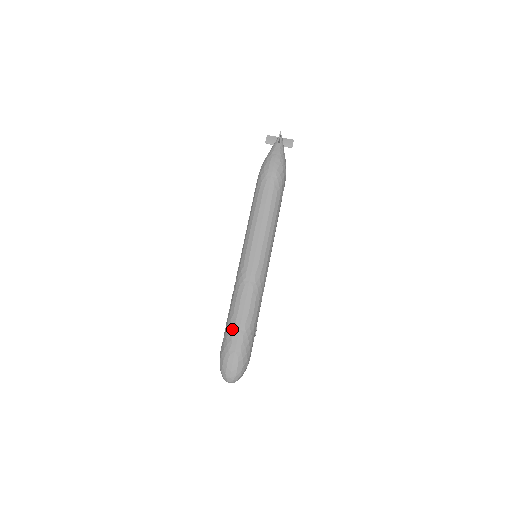
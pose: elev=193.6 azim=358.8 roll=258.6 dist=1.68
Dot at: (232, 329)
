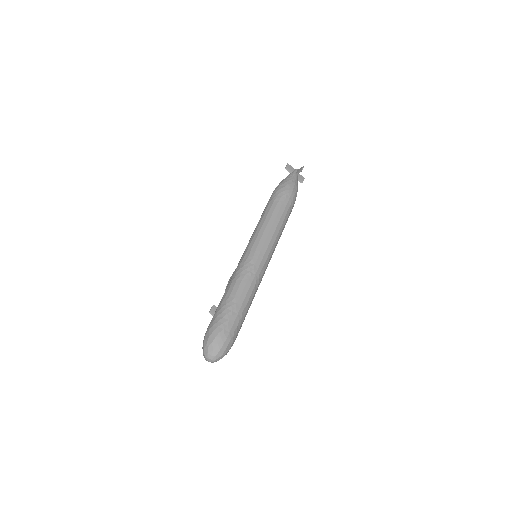
Dot at: (231, 311)
